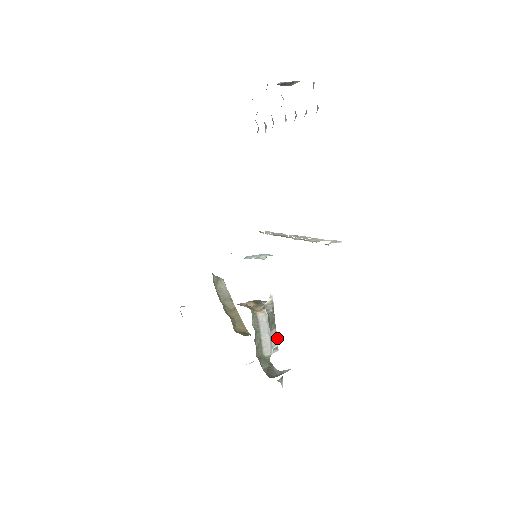
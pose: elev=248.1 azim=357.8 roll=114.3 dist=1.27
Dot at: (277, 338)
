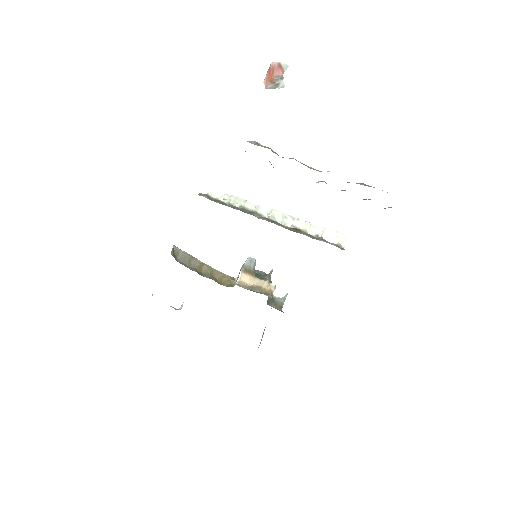
Dot at: occluded
